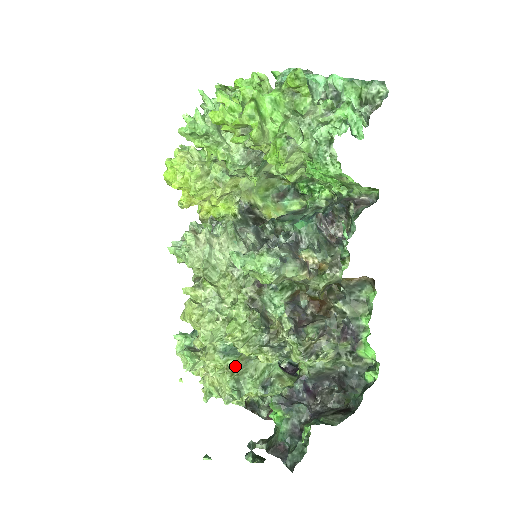
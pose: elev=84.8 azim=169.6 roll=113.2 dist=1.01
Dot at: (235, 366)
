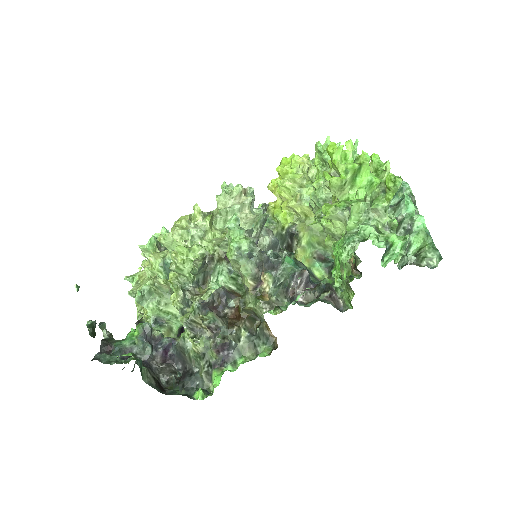
Dot at: (159, 281)
